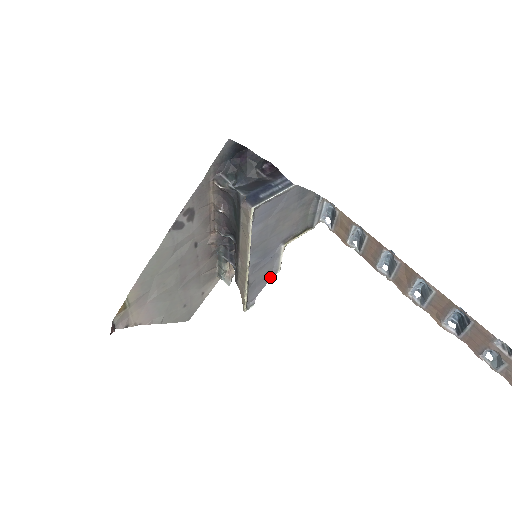
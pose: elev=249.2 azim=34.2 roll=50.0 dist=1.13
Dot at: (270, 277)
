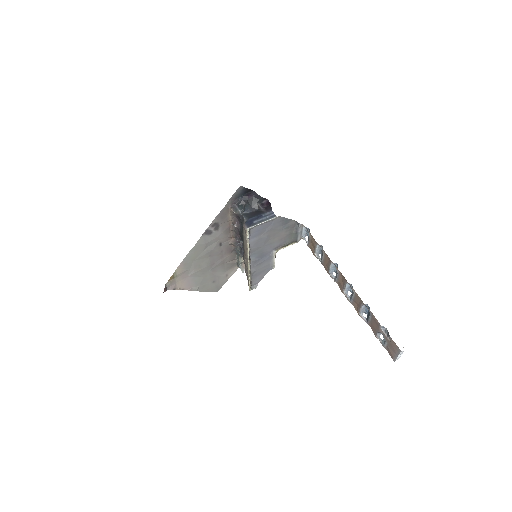
Dot at: (268, 270)
